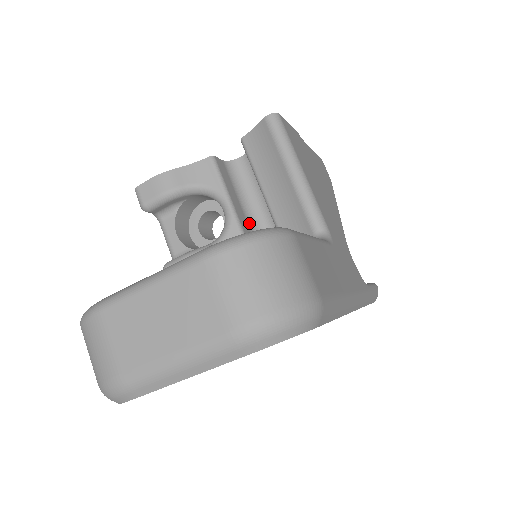
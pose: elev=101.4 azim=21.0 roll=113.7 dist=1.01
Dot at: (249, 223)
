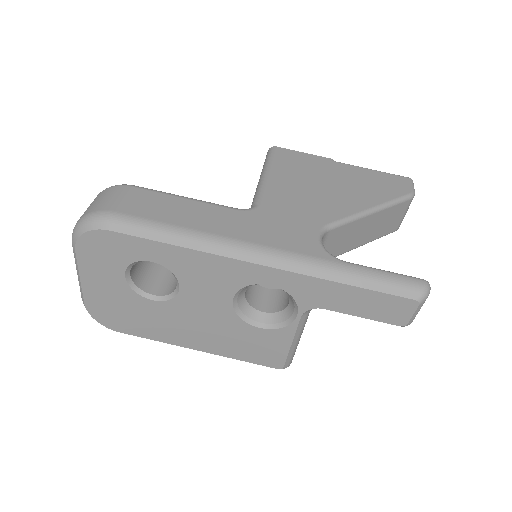
Dot at: occluded
